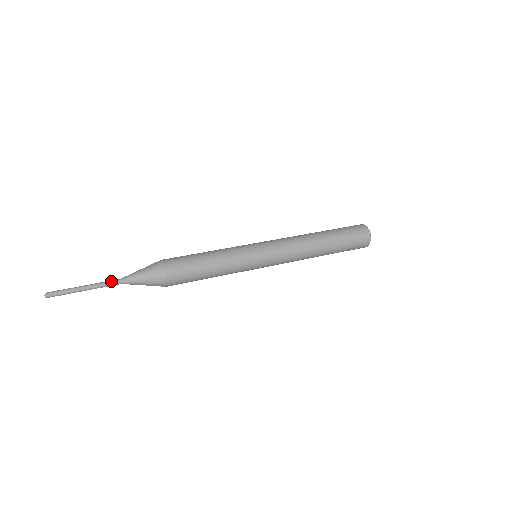
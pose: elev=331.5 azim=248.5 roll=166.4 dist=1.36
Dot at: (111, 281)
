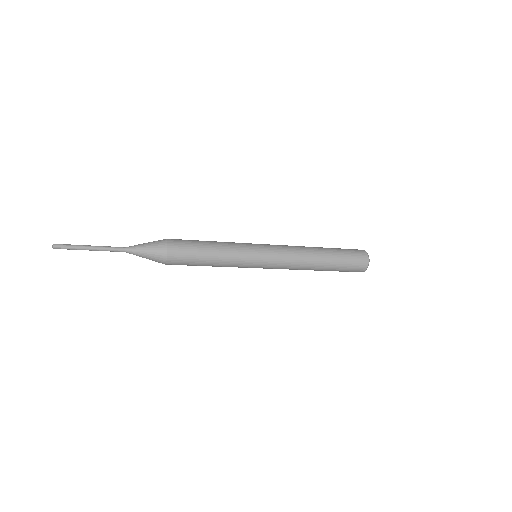
Dot at: (116, 247)
